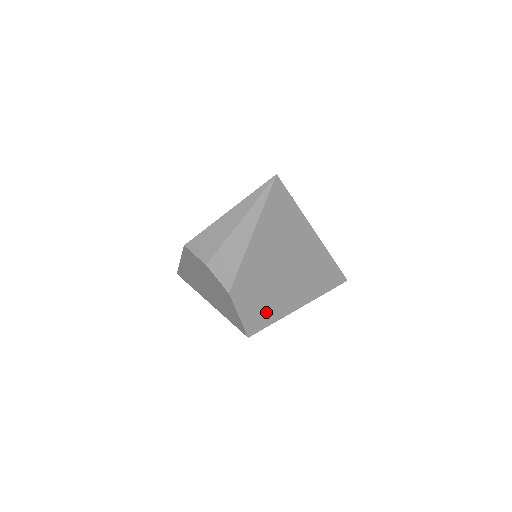
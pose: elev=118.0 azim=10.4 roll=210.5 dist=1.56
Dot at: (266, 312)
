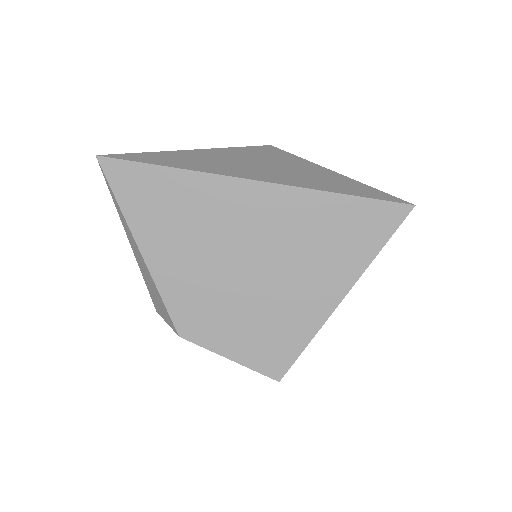
Dot at: (276, 334)
